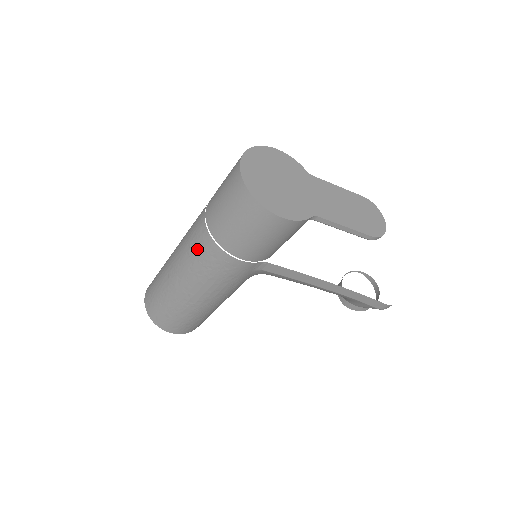
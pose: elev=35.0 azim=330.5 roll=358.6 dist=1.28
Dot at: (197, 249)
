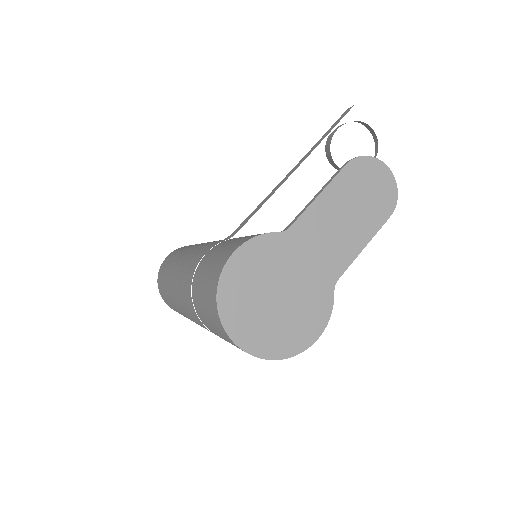
Dot at: occluded
